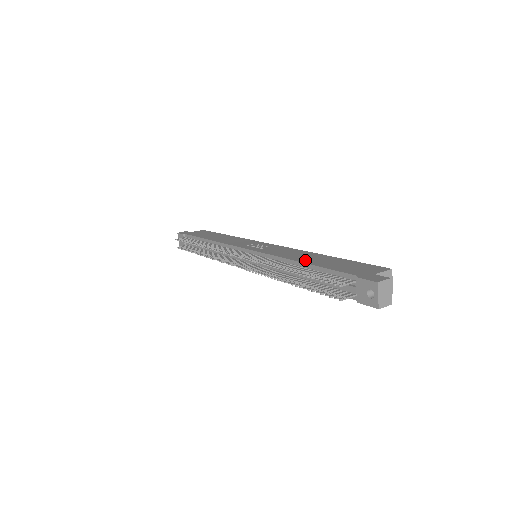
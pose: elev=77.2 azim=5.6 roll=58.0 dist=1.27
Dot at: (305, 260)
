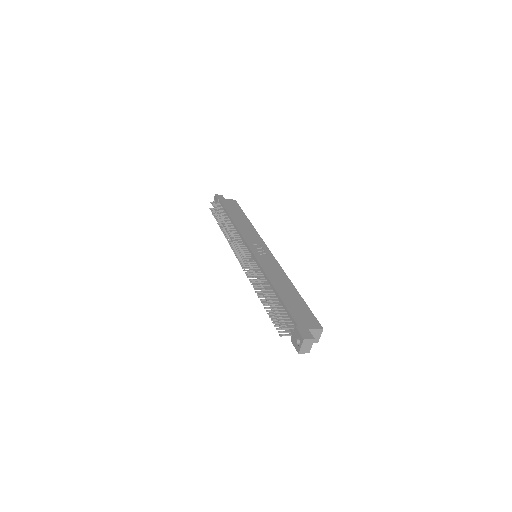
Dot at: (279, 288)
